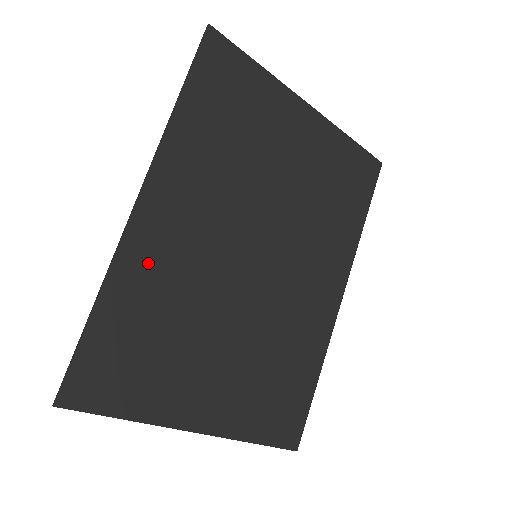
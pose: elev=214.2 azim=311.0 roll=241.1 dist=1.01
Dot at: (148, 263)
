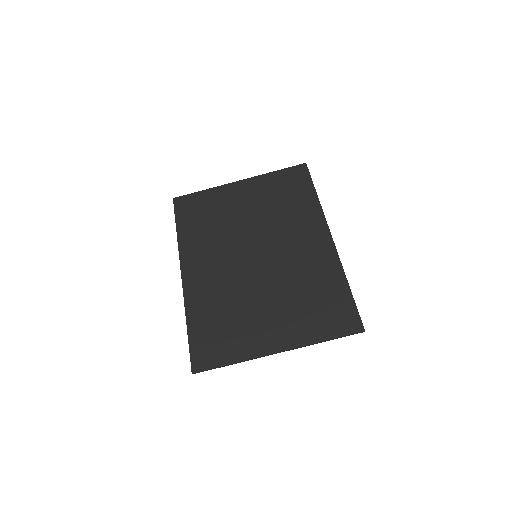
Dot at: (200, 295)
